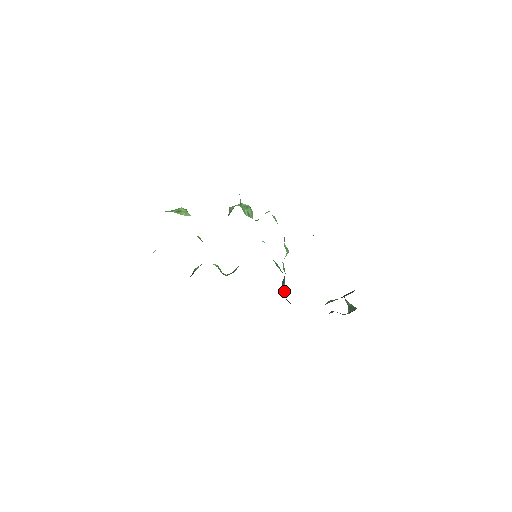
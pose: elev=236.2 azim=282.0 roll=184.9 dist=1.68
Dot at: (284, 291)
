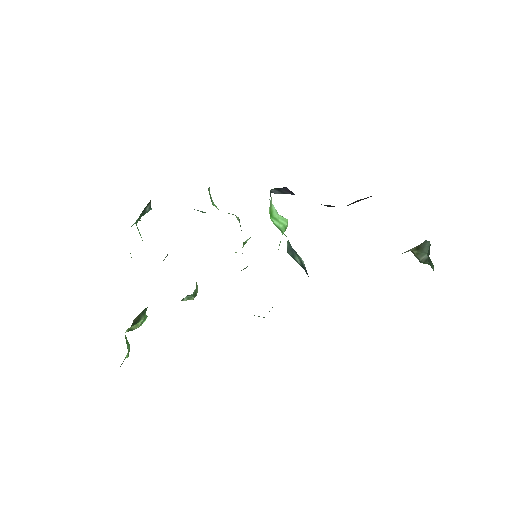
Dot at: occluded
